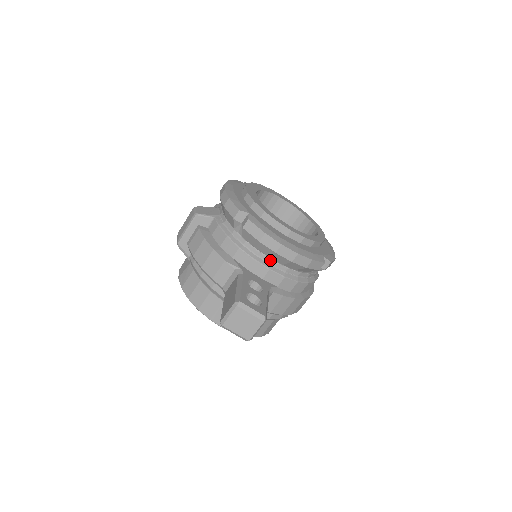
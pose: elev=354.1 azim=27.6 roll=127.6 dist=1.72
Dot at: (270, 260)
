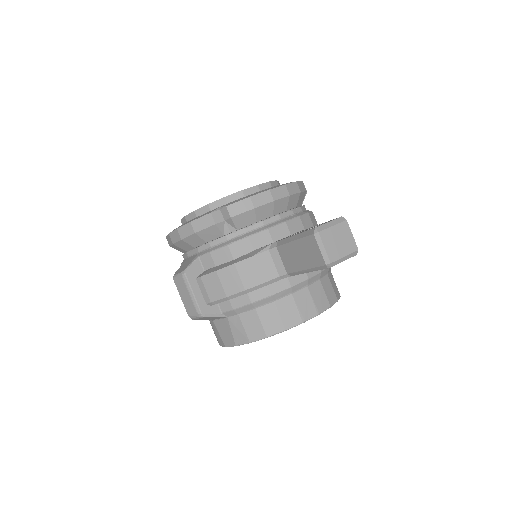
Dot at: (276, 217)
